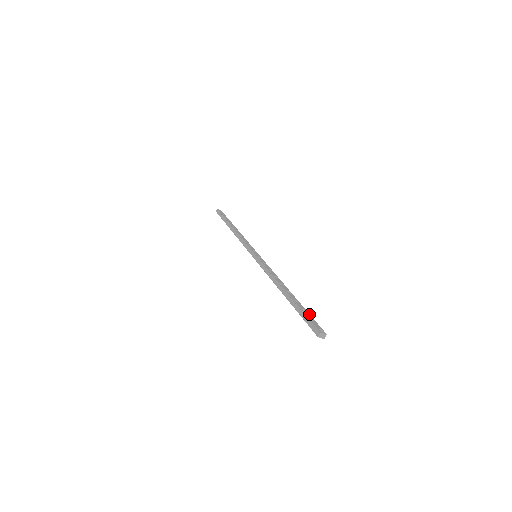
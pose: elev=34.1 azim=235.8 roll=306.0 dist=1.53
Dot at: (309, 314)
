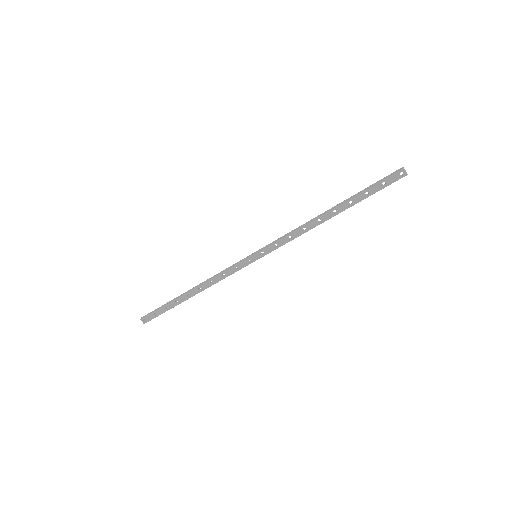
Dot at: (374, 190)
